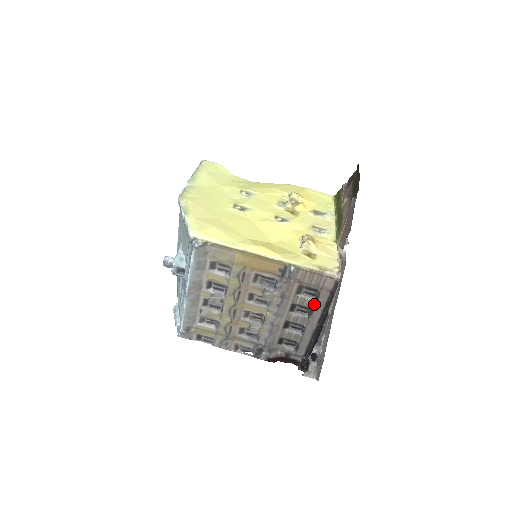
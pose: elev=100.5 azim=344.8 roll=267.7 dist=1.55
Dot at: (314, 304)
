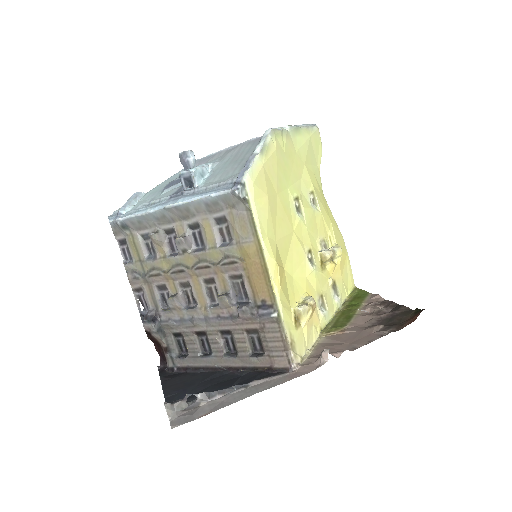
Dot at: (245, 354)
